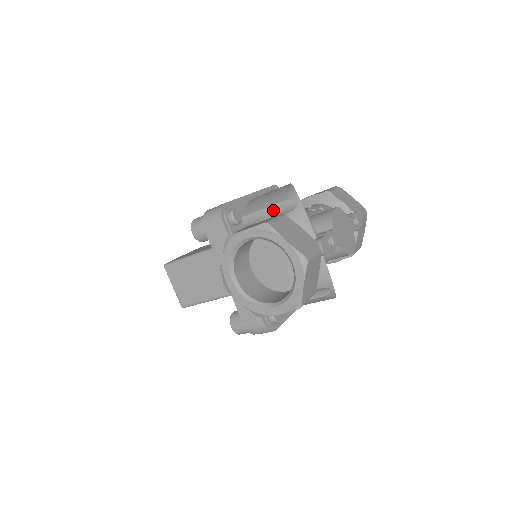
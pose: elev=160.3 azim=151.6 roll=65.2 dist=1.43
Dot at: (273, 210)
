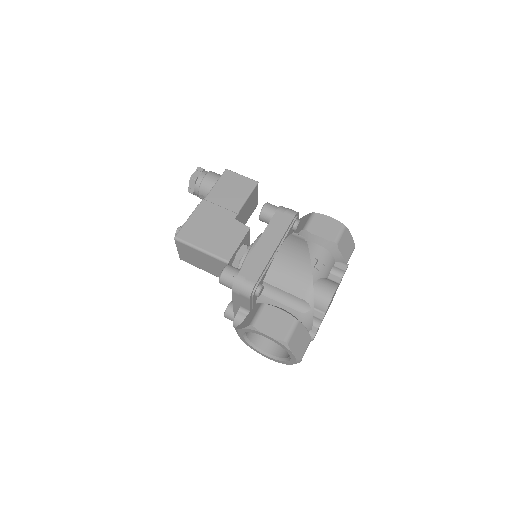
Dot at: (290, 297)
